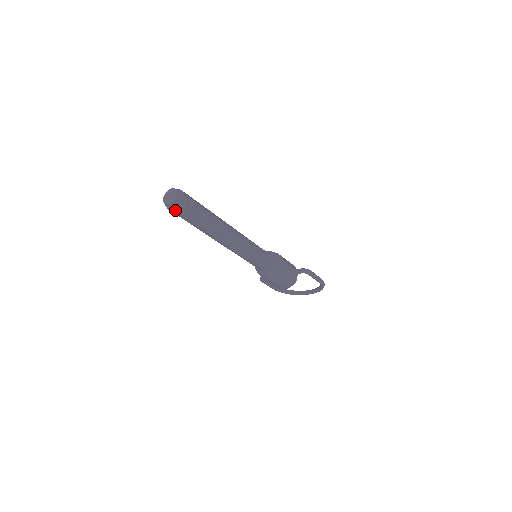
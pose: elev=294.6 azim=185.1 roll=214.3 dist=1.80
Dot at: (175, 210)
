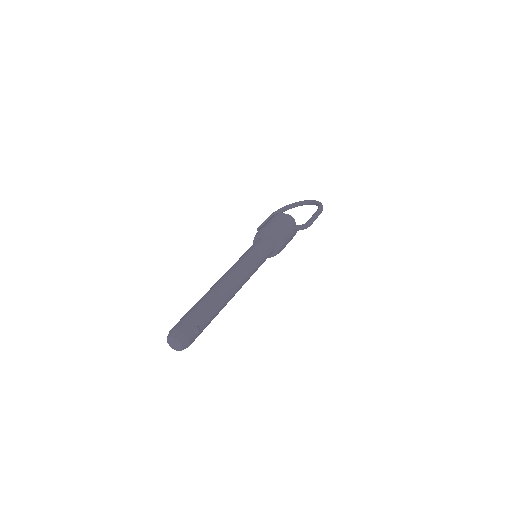
Dot at: occluded
